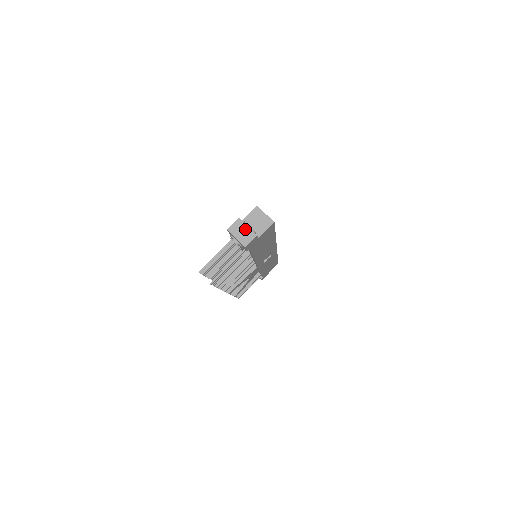
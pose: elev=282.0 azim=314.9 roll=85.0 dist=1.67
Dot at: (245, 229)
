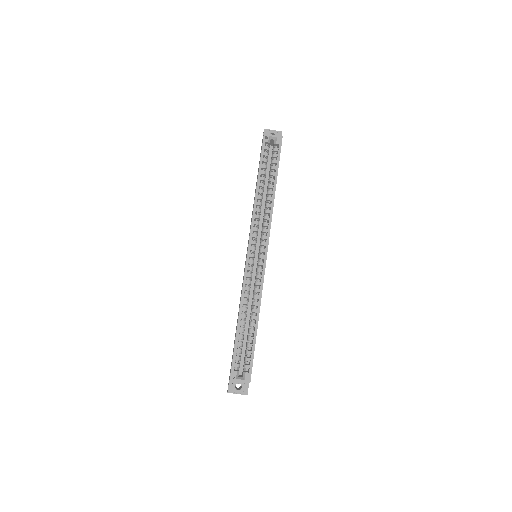
Dot at: occluded
